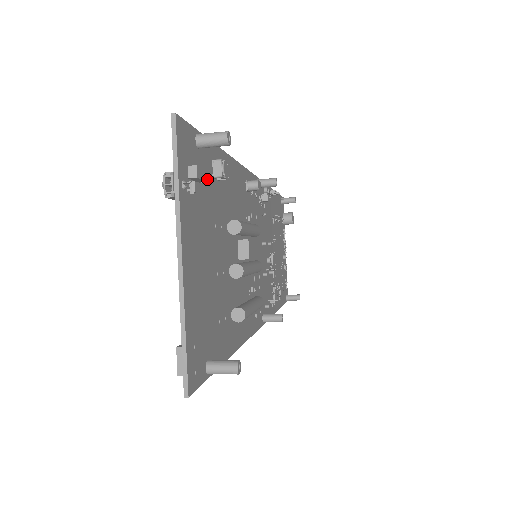
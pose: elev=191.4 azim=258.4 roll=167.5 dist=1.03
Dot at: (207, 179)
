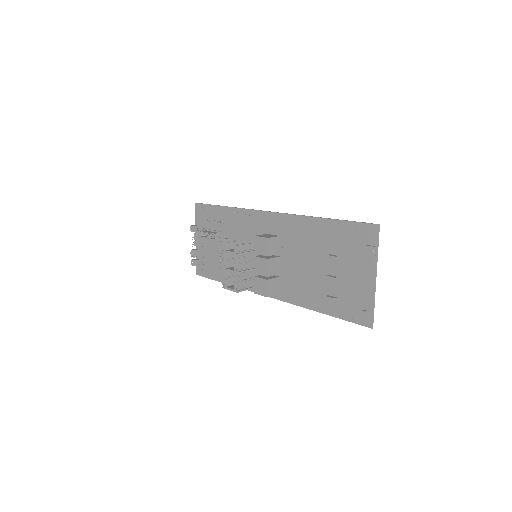
Dot at: (347, 239)
